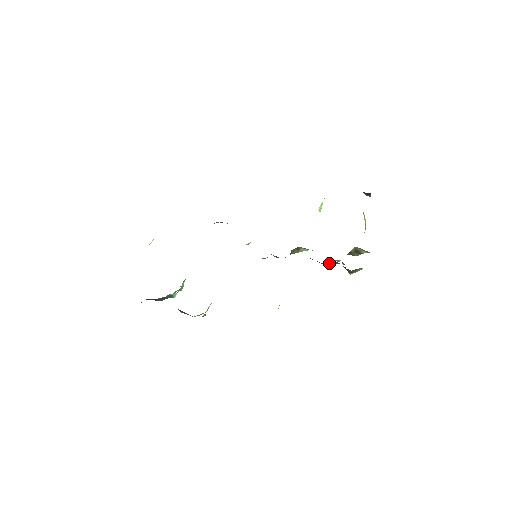
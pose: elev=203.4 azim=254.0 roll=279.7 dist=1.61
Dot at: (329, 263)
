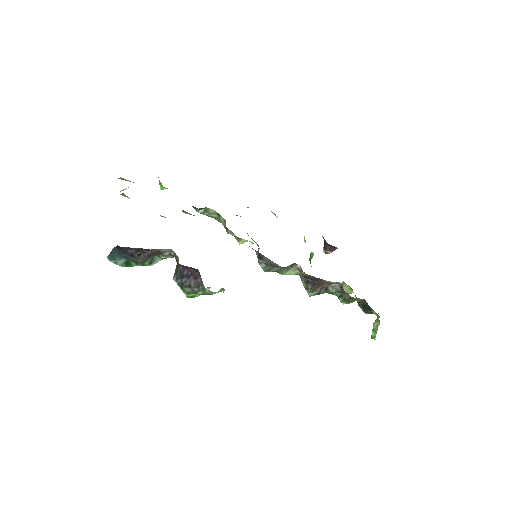
Dot at: (320, 290)
